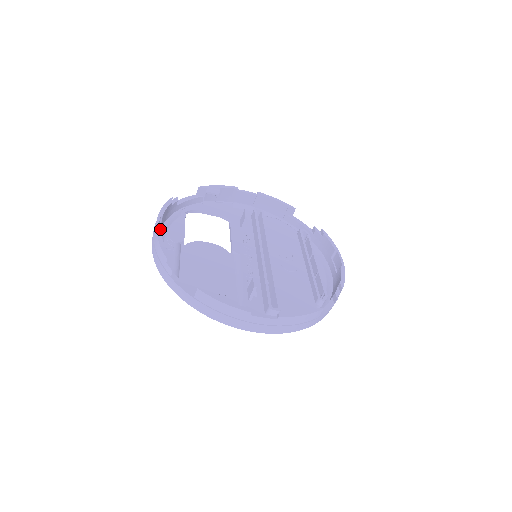
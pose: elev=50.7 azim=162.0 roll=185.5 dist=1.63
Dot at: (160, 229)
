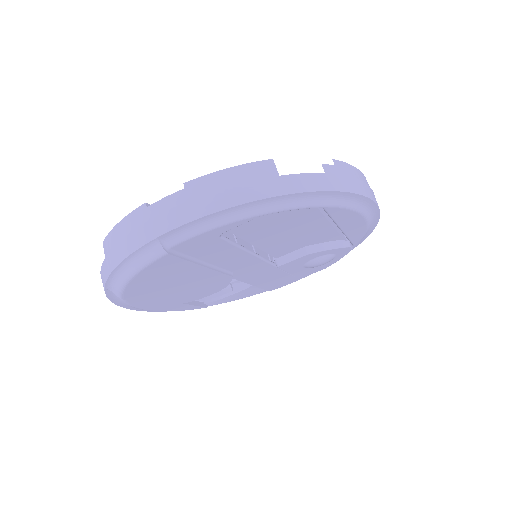
Dot at: occluded
